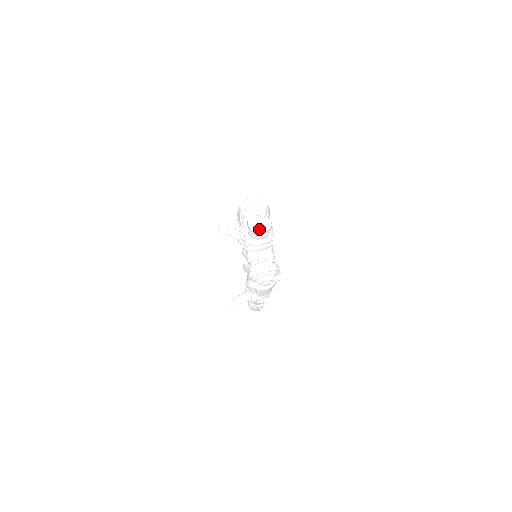
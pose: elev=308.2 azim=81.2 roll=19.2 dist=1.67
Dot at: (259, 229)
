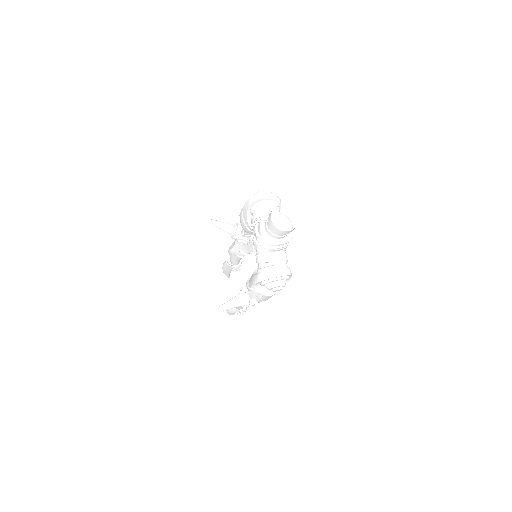
Dot at: (277, 226)
